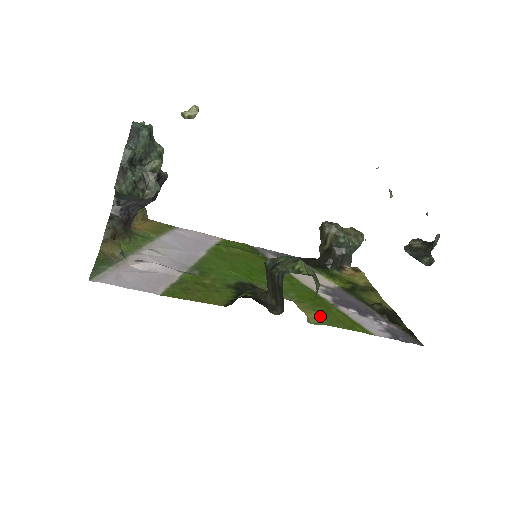
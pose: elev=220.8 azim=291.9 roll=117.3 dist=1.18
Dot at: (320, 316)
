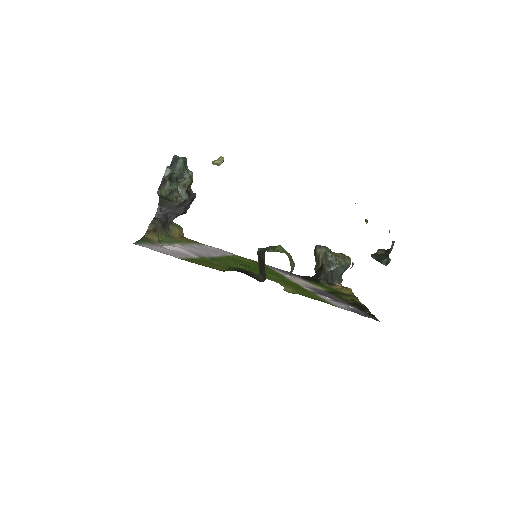
Dot at: (296, 291)
